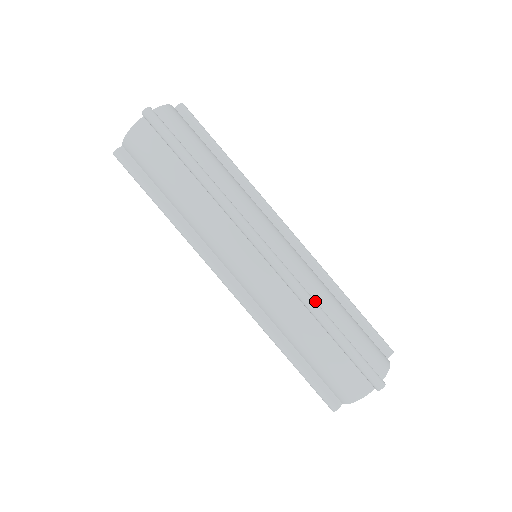
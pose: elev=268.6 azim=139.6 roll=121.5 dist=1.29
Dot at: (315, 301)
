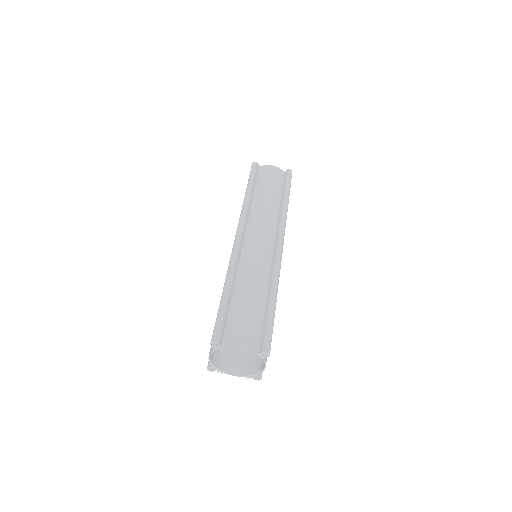
Dot at: (232, 273)
